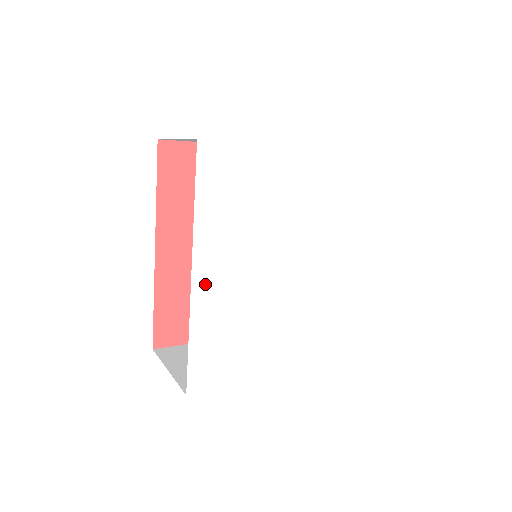
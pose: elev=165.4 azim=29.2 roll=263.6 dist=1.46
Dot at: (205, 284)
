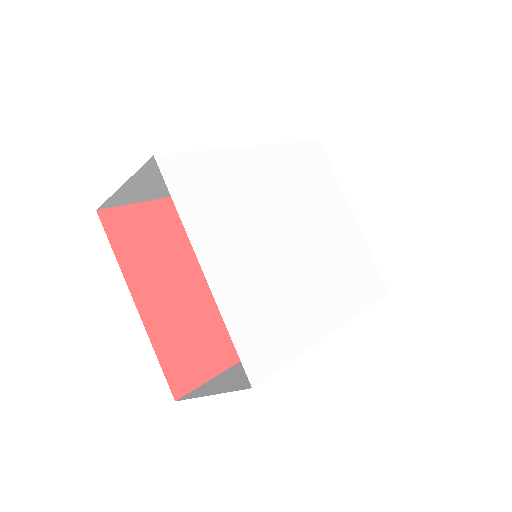
Dot at: (252, 160)
